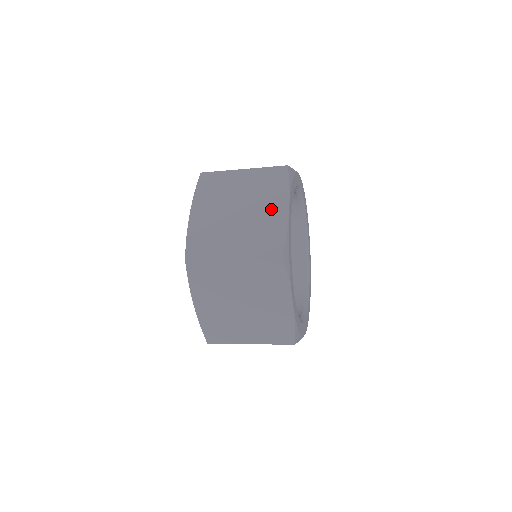
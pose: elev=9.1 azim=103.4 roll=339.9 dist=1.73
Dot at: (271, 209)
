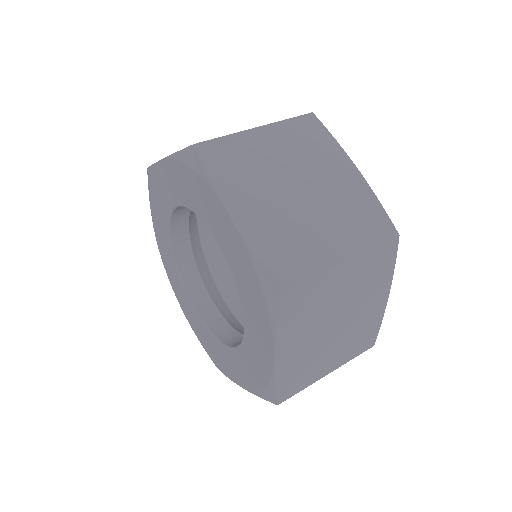
Dot at: (372, 304)
